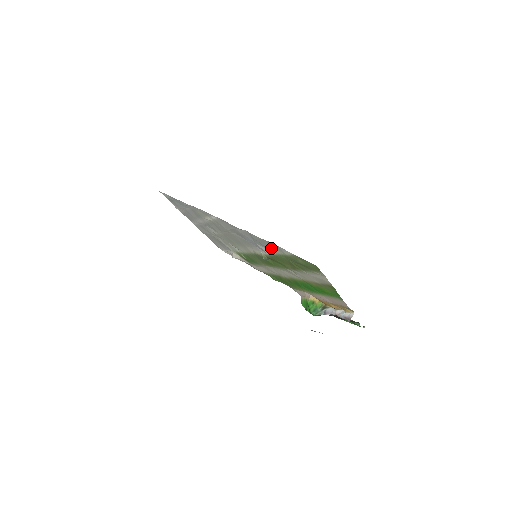
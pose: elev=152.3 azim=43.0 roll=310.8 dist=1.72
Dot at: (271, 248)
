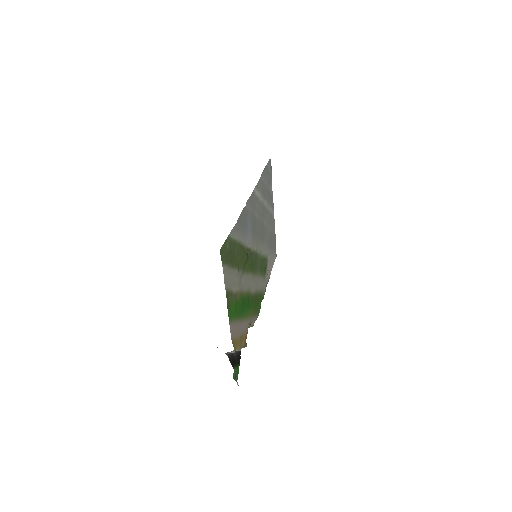
Dot at: (241, 233)
